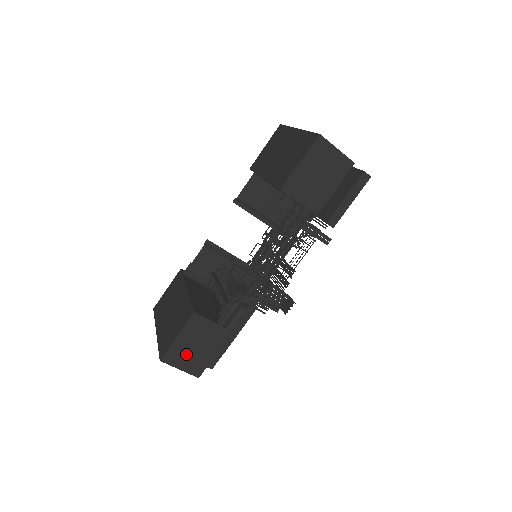
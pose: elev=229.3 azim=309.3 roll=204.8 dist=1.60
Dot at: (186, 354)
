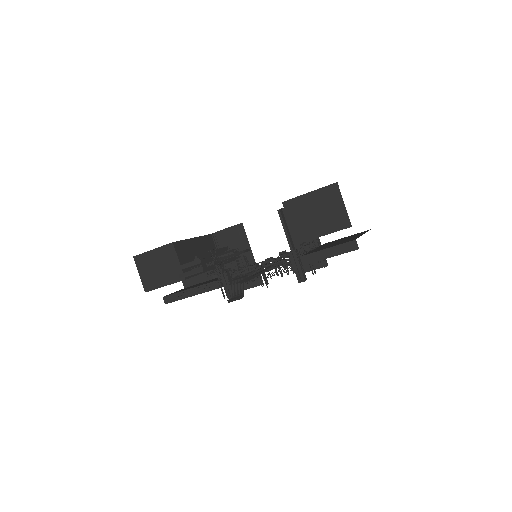
Dot at: (149, 267)
